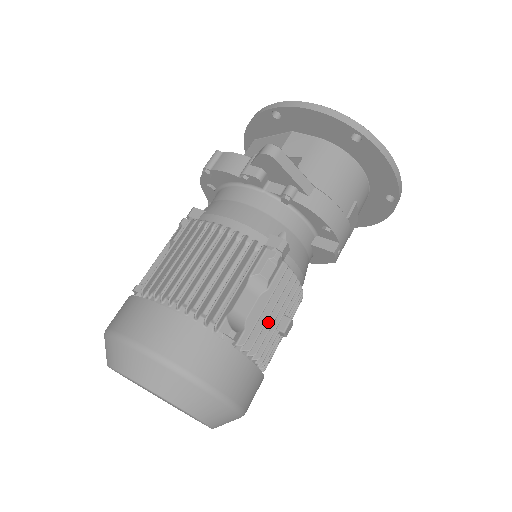
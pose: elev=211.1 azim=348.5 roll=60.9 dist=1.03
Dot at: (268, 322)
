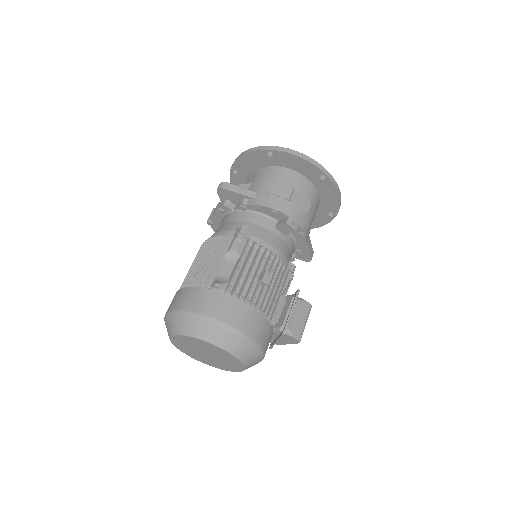
Dot at: (247, 276)
